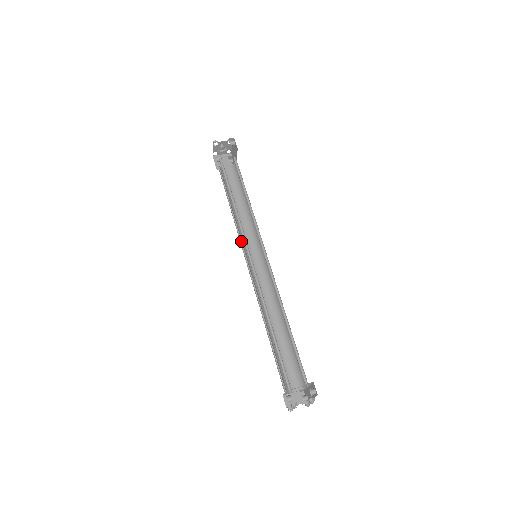
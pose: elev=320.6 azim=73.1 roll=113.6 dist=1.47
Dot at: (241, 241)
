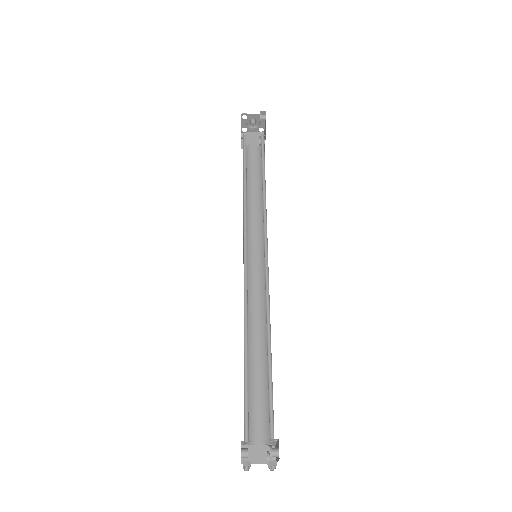
Dot at: occluded
